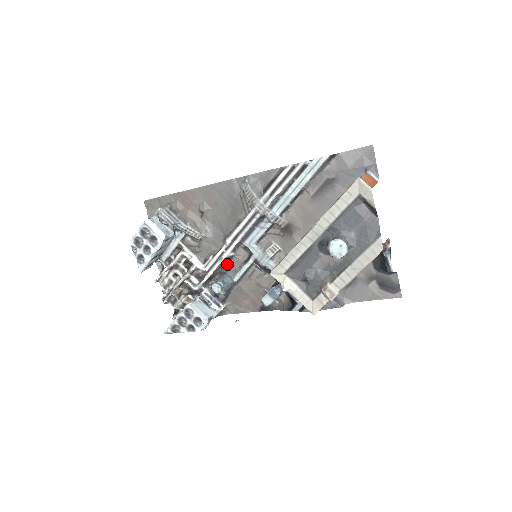
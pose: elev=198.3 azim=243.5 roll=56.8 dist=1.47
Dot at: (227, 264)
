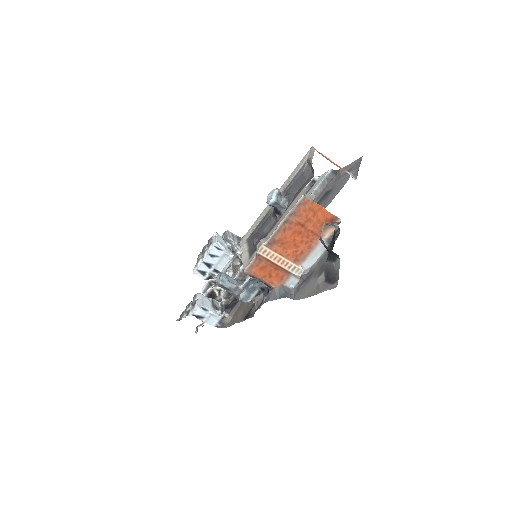
Dot at: occluded
